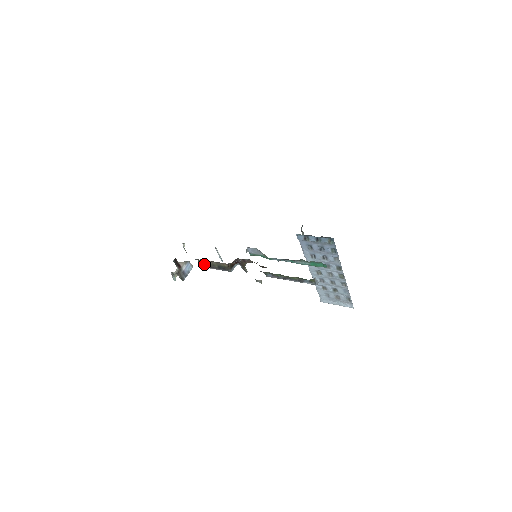
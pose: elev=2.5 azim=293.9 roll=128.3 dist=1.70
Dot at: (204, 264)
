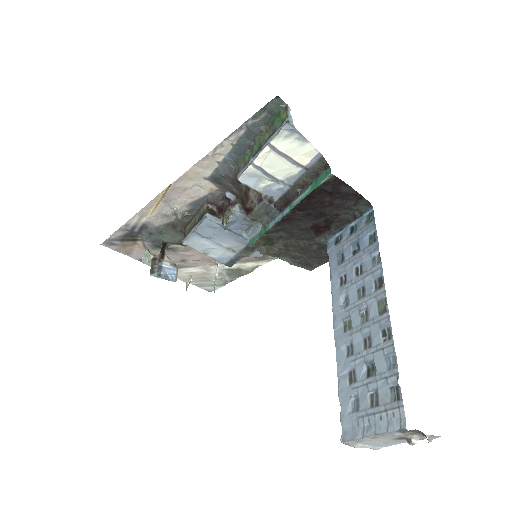
Dot at: (187, 233)
